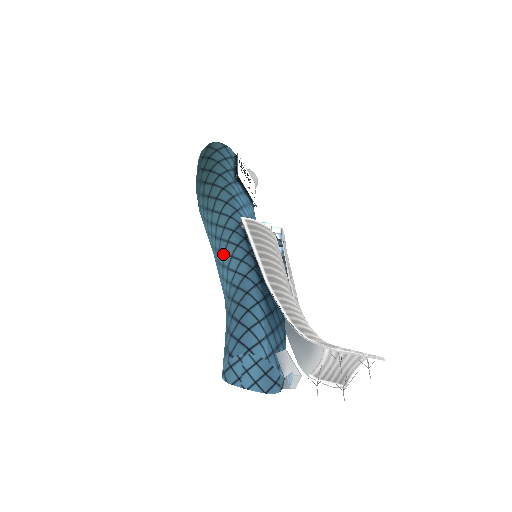
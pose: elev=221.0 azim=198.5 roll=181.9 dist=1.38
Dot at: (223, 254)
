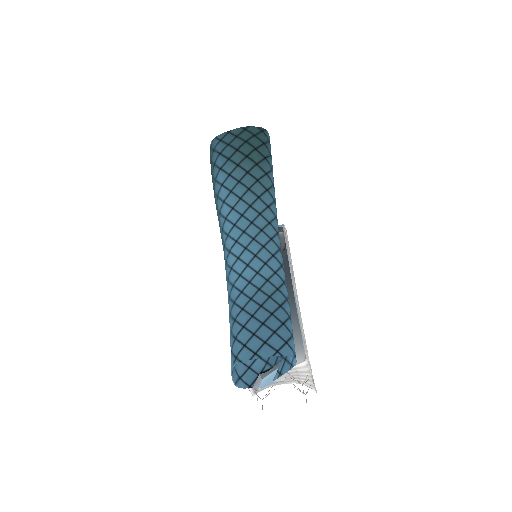
Dot at: (262, 246)
